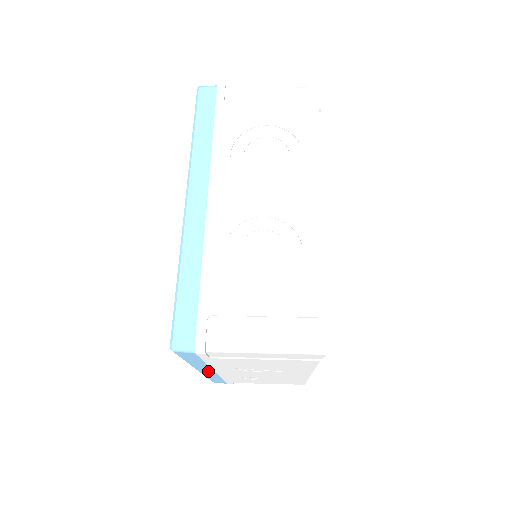
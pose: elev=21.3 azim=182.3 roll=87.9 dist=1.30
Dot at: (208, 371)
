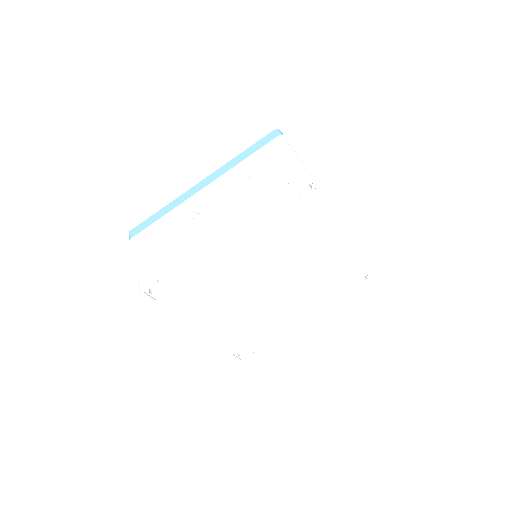
Dot at: (204, 184)
